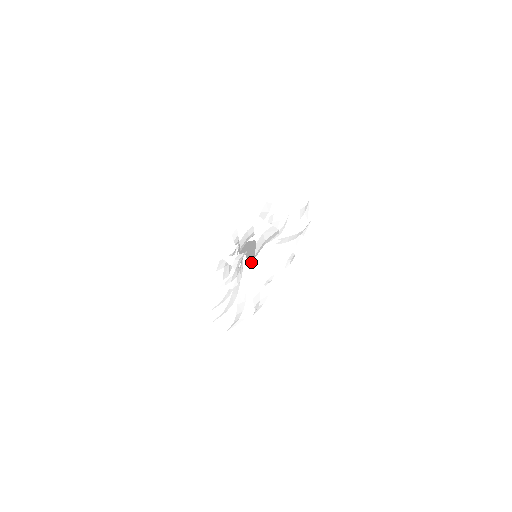
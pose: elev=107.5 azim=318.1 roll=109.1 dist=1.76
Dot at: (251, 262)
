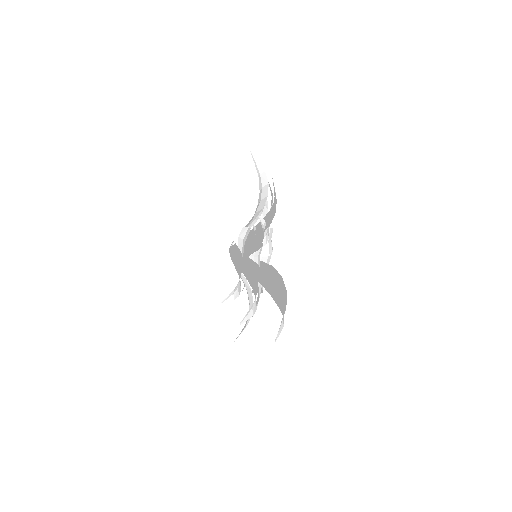
Dot at: occluded
